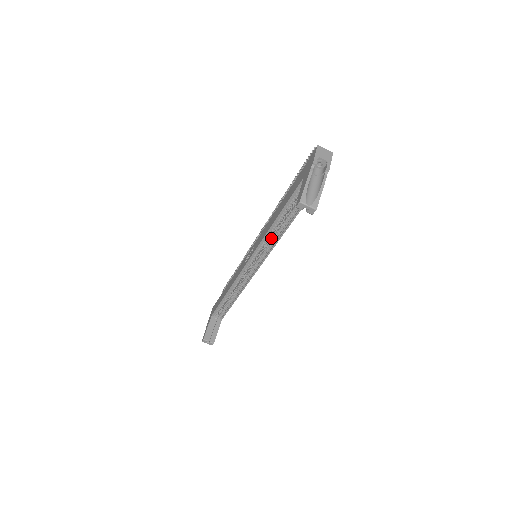
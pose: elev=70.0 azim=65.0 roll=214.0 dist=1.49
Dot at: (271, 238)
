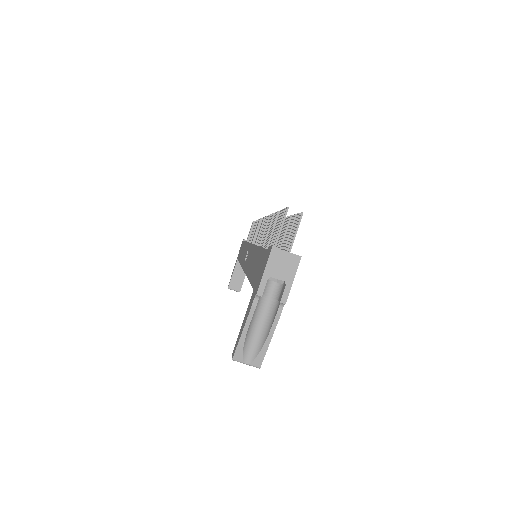
Dot at: occluded
